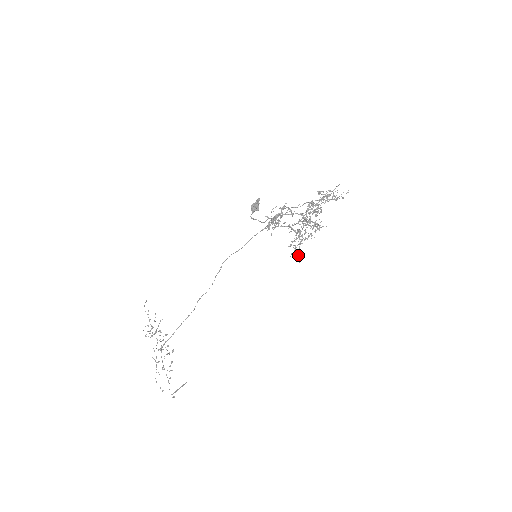
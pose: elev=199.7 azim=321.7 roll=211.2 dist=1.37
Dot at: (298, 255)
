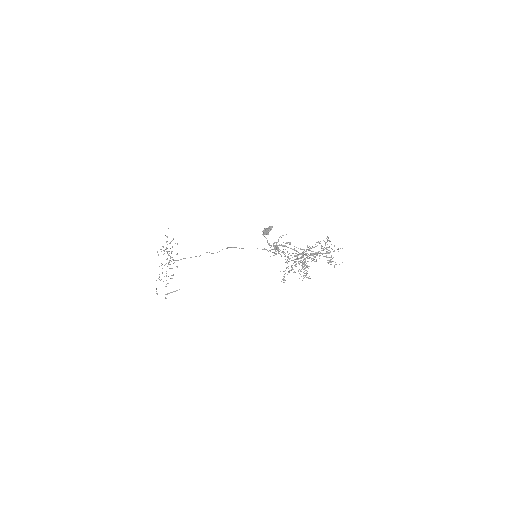
Dot at: (283, 279)
